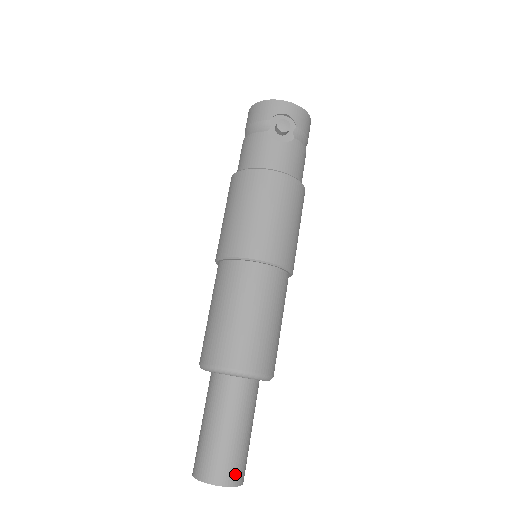
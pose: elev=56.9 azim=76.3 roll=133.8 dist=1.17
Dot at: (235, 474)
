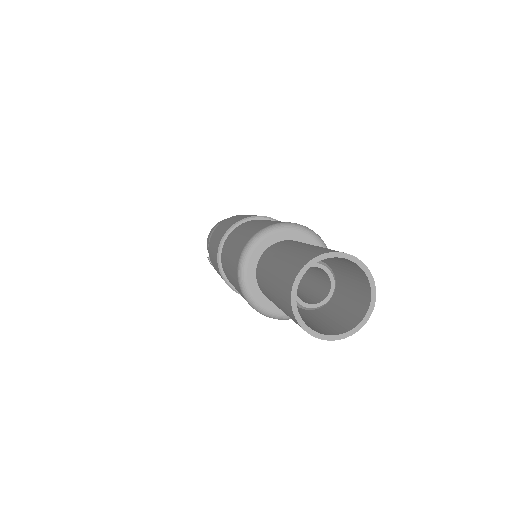
Dot at: (367, 290)
